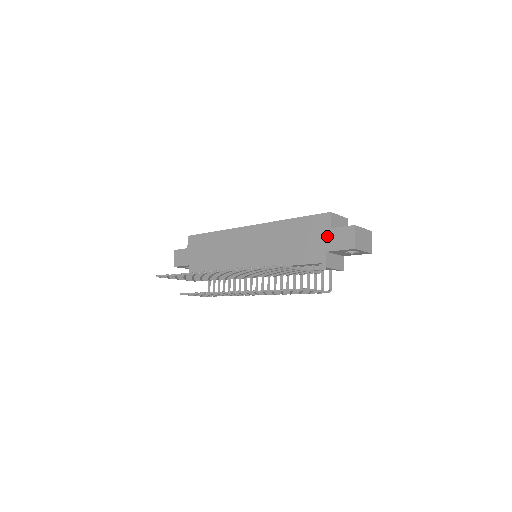
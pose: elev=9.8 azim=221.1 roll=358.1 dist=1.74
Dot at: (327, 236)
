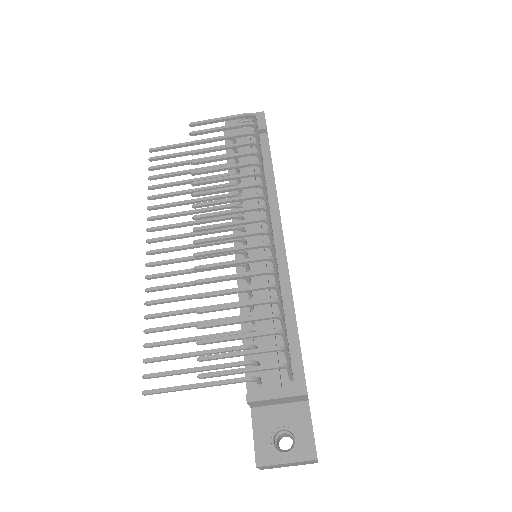
Dot at: occluded
